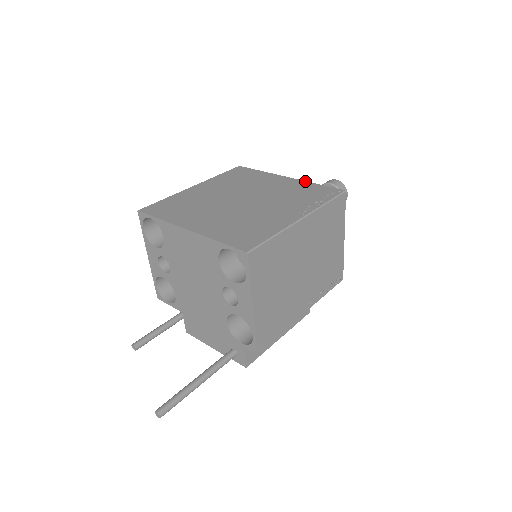
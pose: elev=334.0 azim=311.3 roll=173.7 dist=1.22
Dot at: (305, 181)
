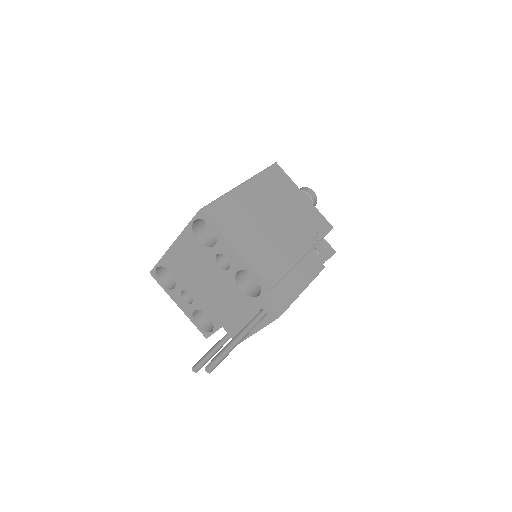
Dot at: occluded
